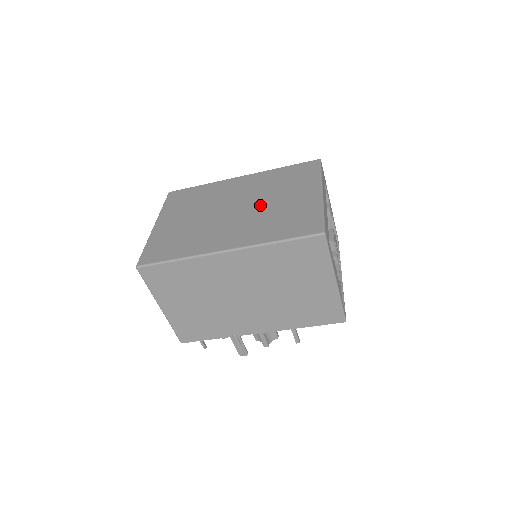
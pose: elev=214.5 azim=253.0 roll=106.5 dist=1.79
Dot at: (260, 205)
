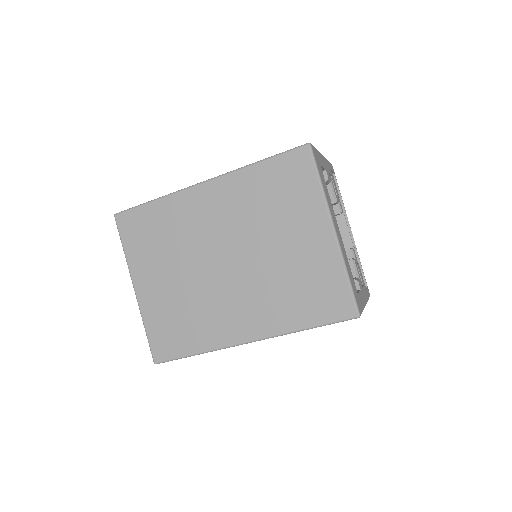
Dot at: (259, 256)
